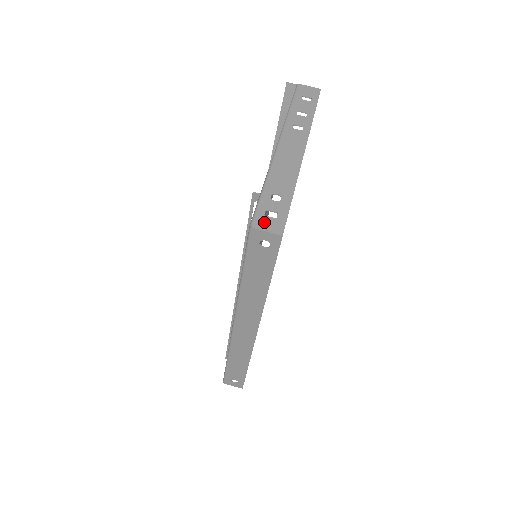
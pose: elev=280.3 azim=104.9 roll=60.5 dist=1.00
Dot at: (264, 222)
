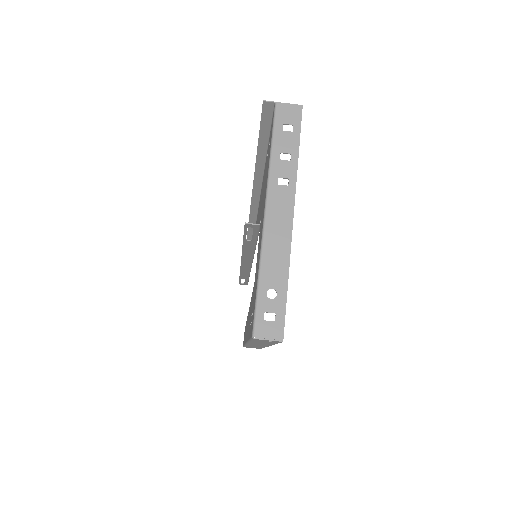
Dot at: (264, 329)
